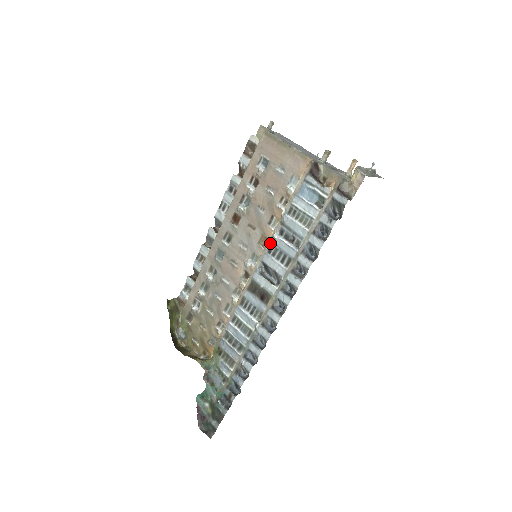
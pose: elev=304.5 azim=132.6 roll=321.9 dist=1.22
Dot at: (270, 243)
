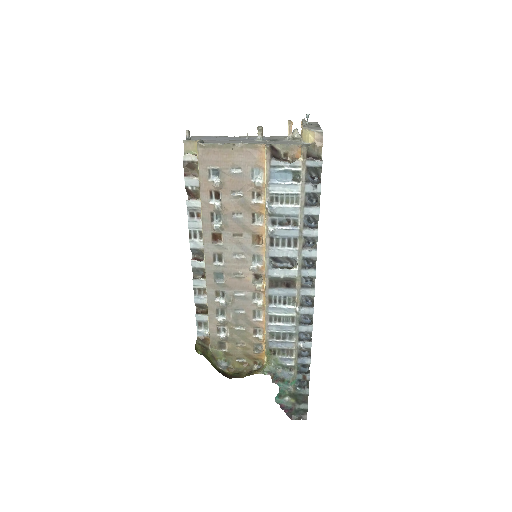
Dot at: (268, 238)
